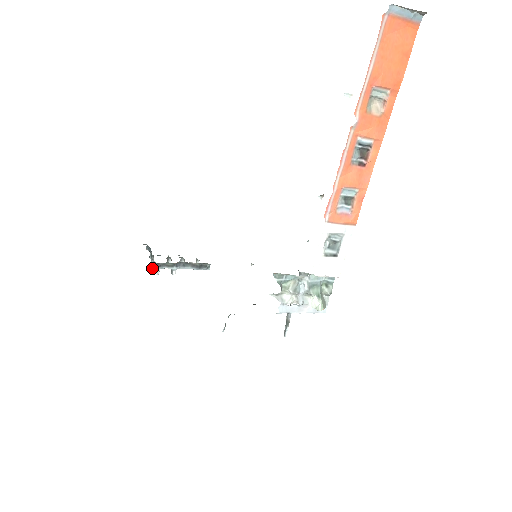
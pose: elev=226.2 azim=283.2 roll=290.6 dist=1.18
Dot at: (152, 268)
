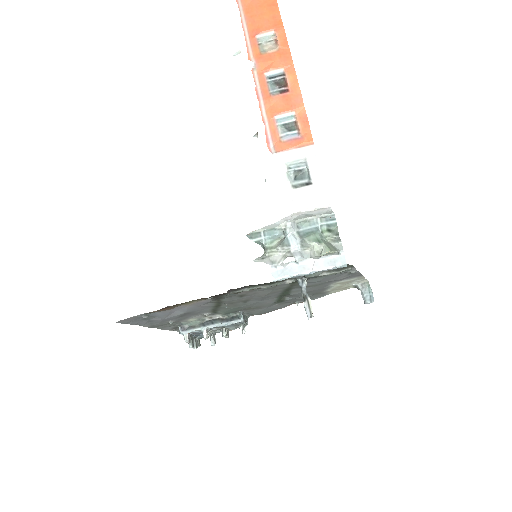
Dot at: (190, 346)
